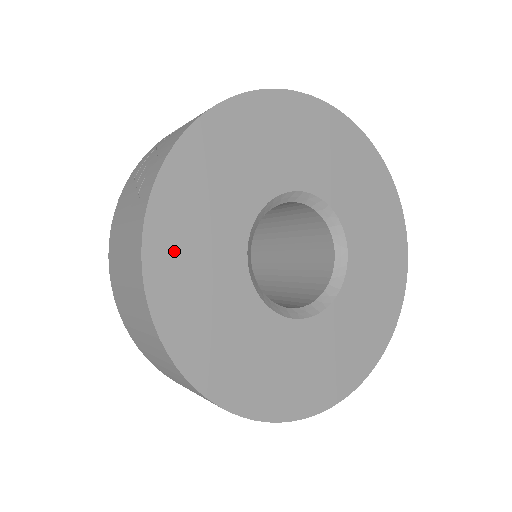
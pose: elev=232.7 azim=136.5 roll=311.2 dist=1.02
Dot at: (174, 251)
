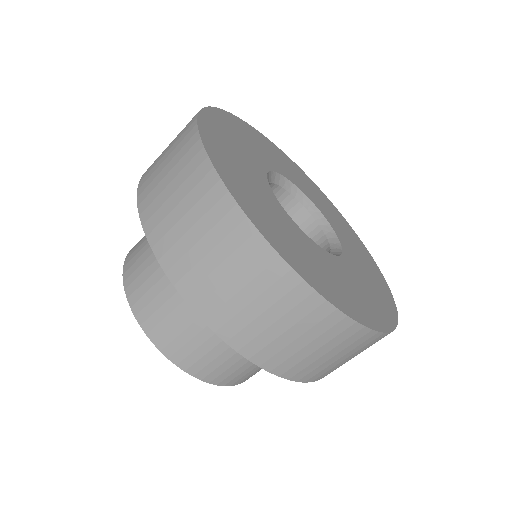
Dot at: (220, 145)
